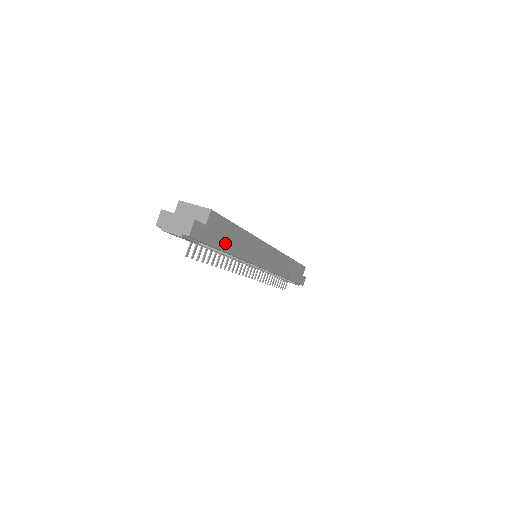
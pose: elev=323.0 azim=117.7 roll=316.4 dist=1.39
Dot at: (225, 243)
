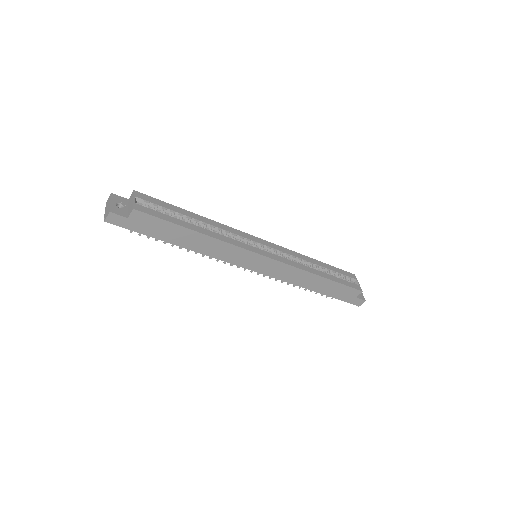
Dot at: (165, 236)
